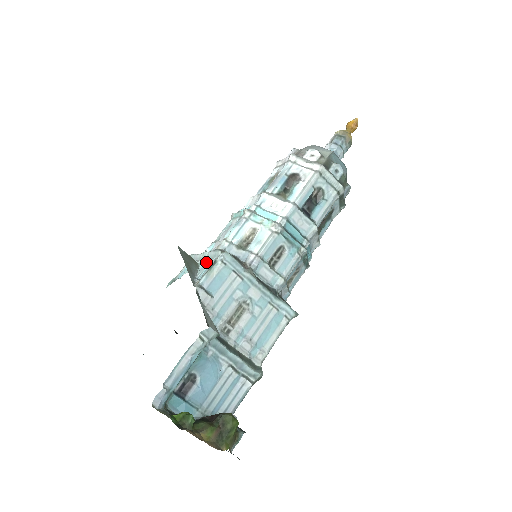
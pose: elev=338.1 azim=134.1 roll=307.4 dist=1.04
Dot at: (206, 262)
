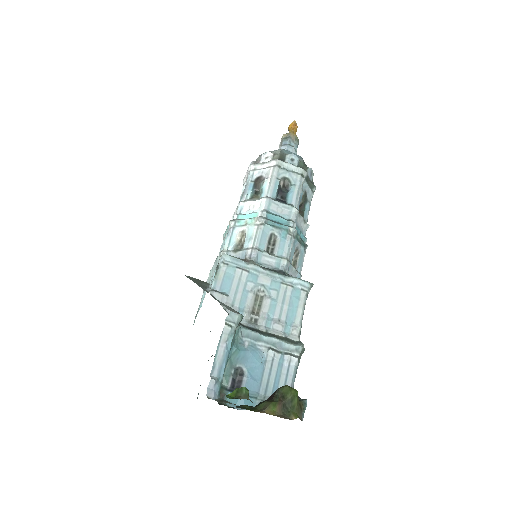
Dot at: (213, 274)
